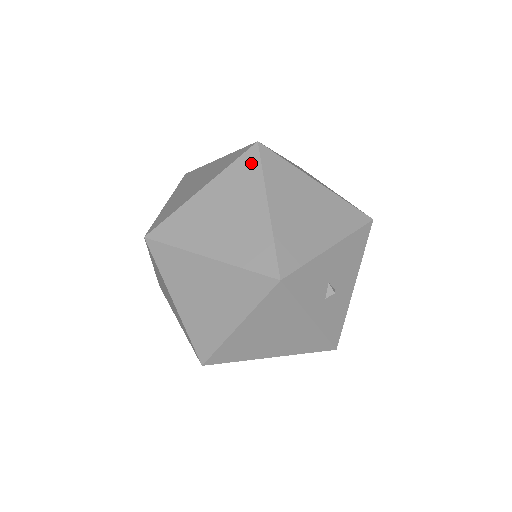
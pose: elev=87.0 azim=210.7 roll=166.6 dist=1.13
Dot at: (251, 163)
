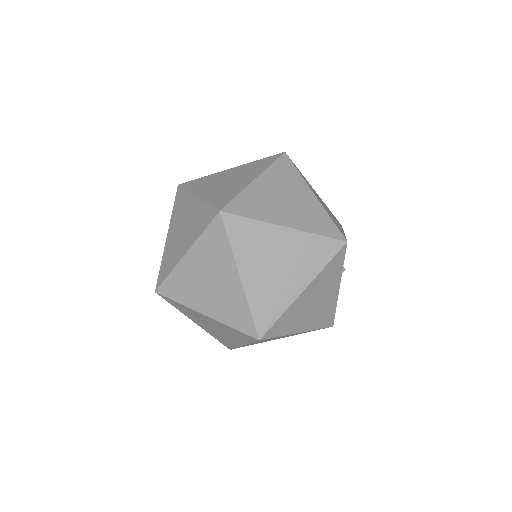
Dot at: (287, 165)
